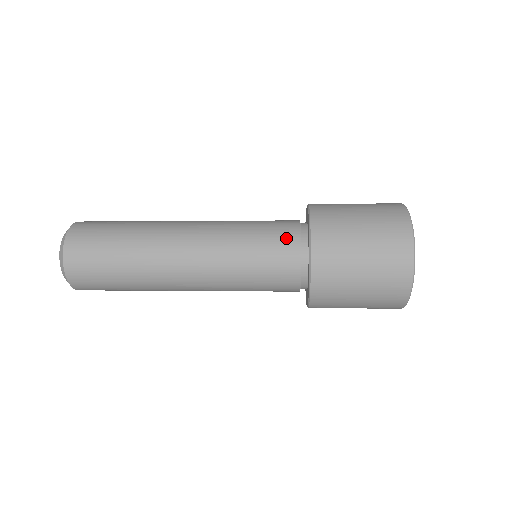
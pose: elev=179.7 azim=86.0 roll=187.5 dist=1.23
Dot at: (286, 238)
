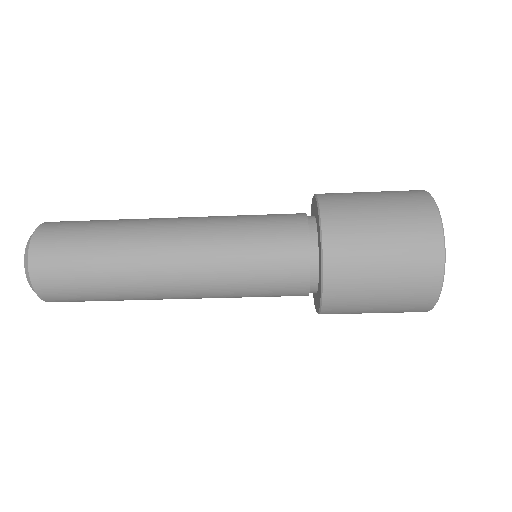
Dot at: occluded
